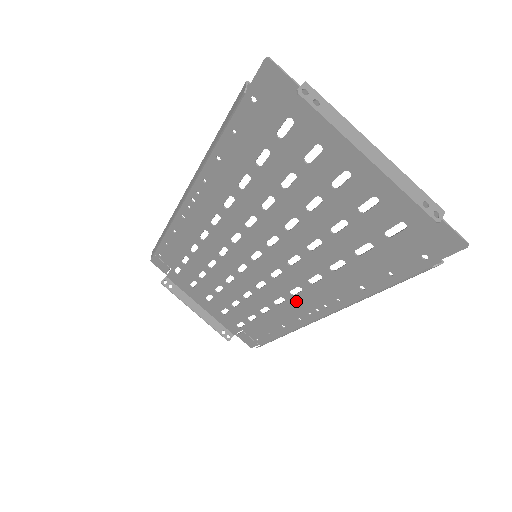
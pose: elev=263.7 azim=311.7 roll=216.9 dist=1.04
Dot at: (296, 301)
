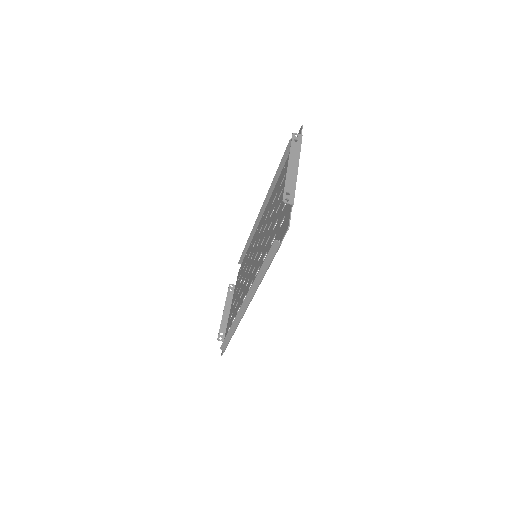
Dot at: occluded
